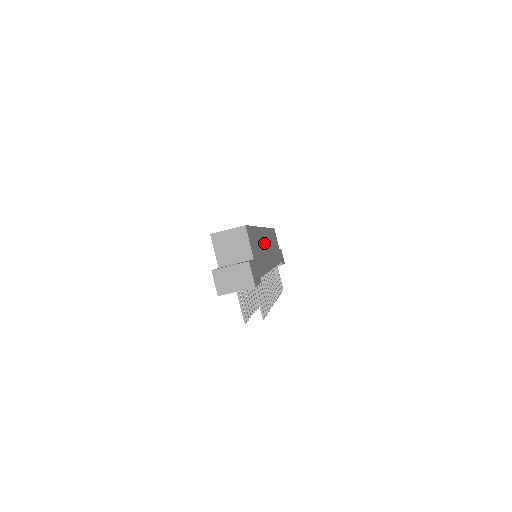
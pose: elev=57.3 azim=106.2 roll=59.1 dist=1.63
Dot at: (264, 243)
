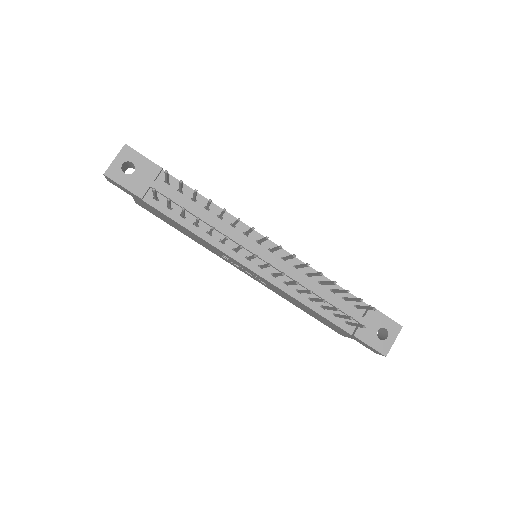
Dot at: occluded
